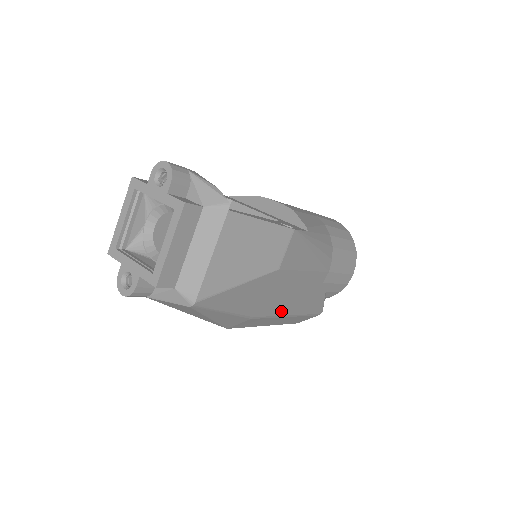
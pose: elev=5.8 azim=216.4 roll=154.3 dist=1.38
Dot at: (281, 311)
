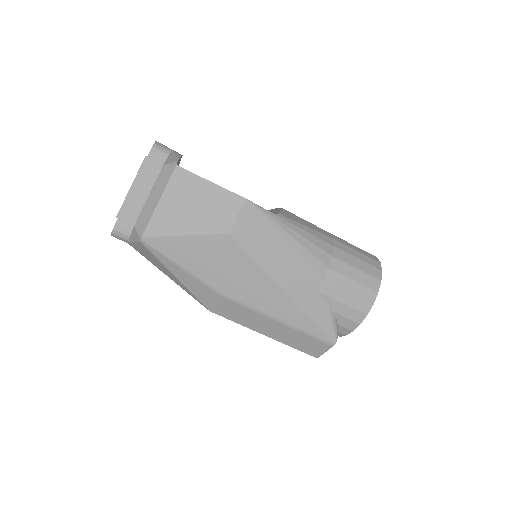
Dot at: (261, 304)
